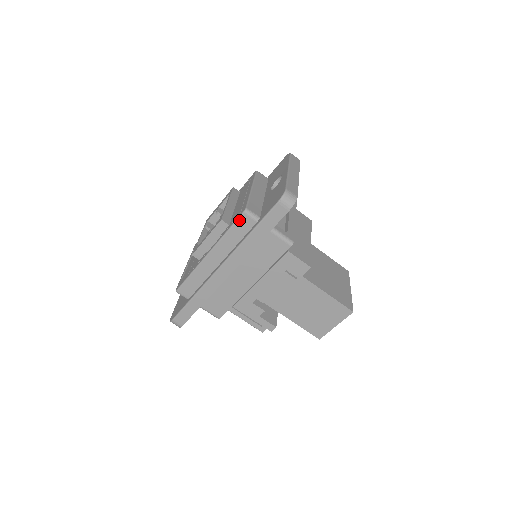
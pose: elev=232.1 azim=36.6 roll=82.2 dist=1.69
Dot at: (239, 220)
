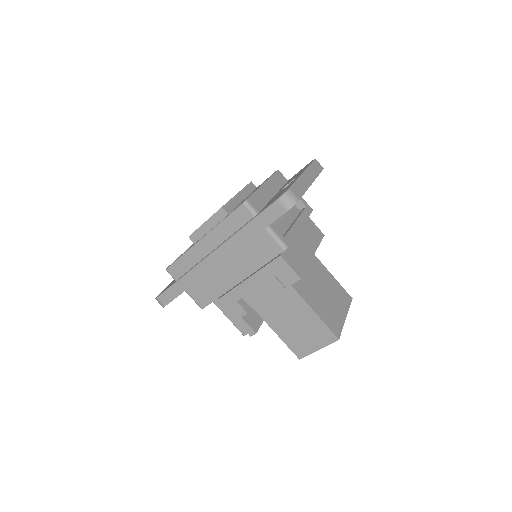
Dot at: (237, 211)
